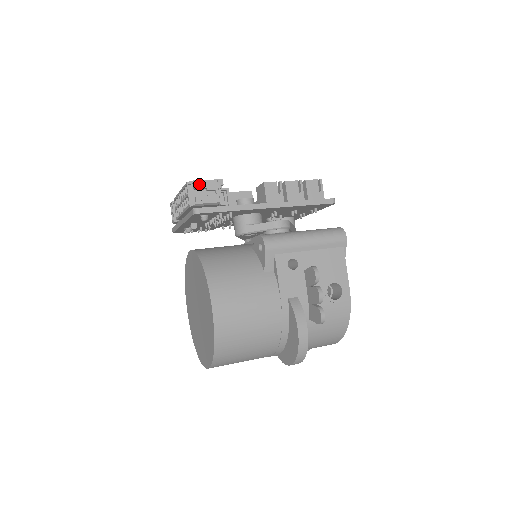
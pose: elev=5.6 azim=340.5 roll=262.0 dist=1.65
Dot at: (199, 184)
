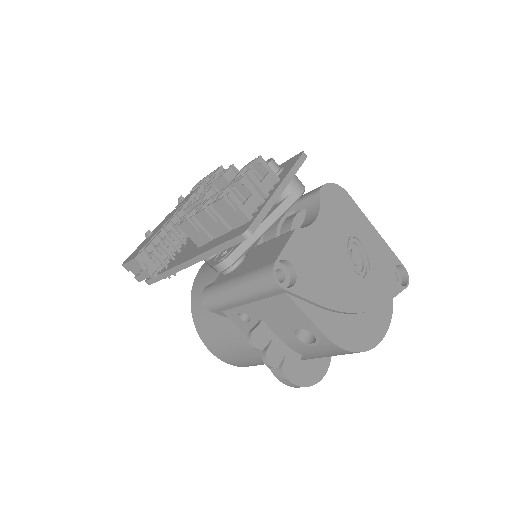
Dot at: (127, 267)
